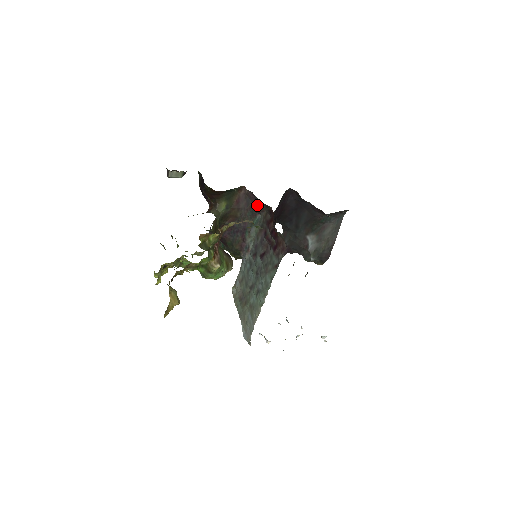
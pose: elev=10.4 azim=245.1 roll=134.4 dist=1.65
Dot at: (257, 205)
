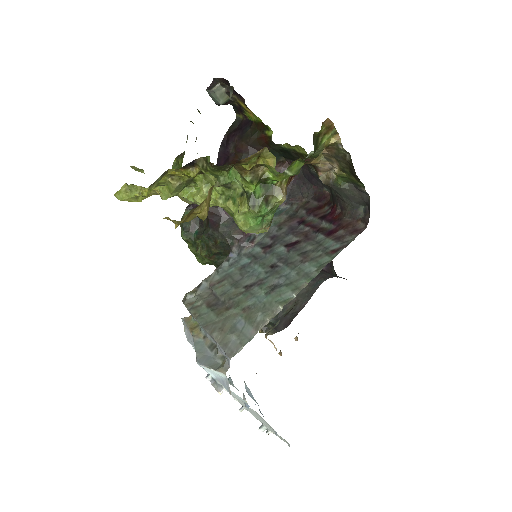
Dot at: (293, 191)
